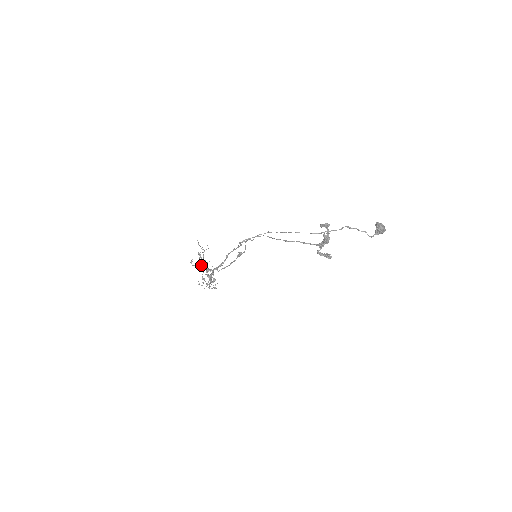
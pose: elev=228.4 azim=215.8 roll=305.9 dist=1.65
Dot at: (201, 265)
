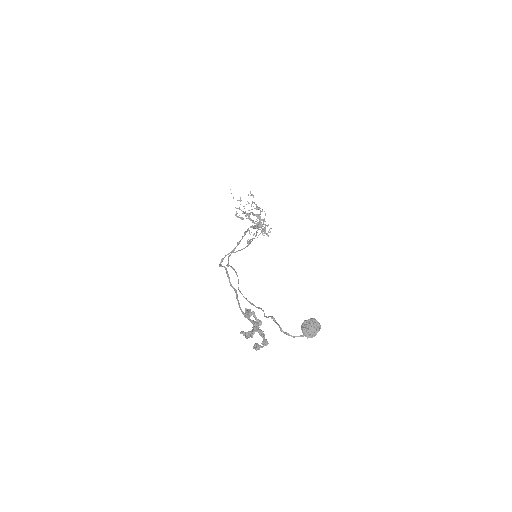
Dot at: occluded
